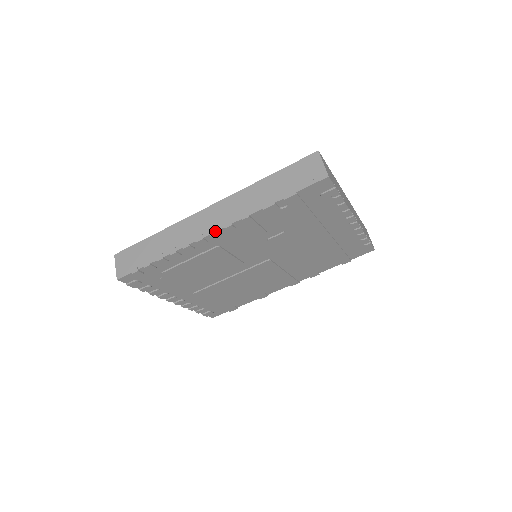
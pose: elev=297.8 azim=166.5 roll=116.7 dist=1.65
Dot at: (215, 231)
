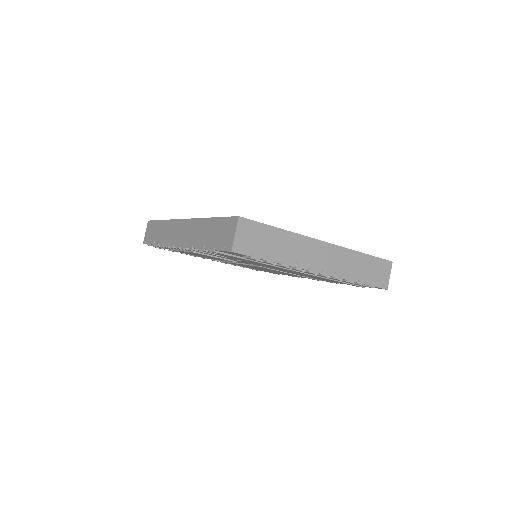
Dot at: (178, 246)
